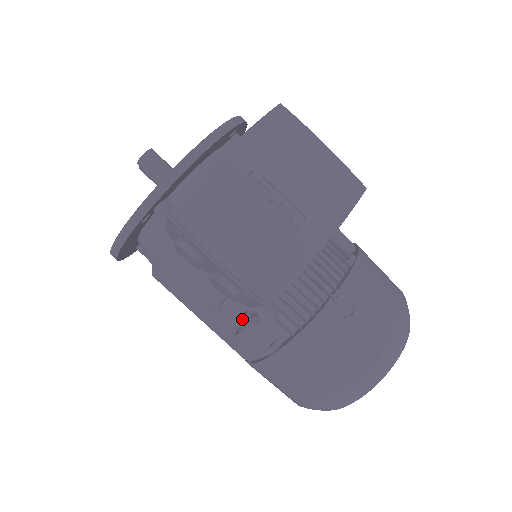
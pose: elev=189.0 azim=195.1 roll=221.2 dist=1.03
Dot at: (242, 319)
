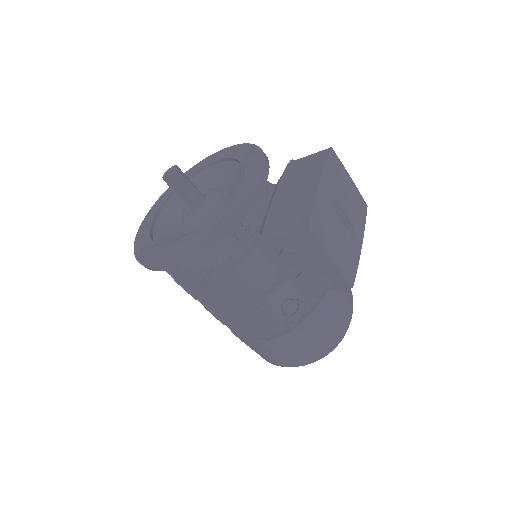
Dot at: (284, 305)
